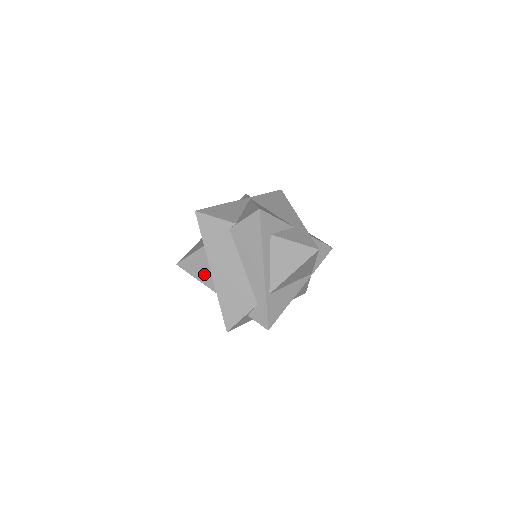
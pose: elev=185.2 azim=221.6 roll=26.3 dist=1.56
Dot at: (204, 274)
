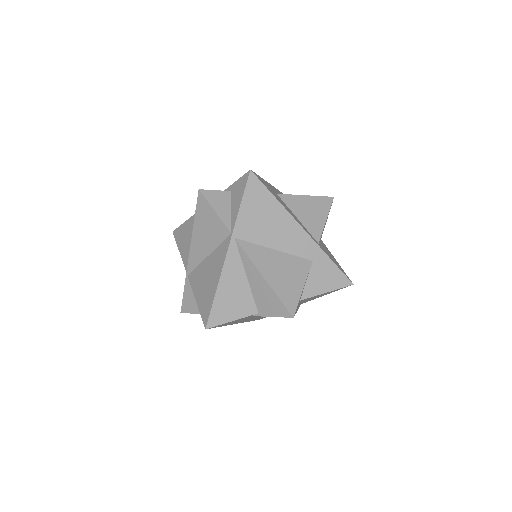
Dot at: occluded
